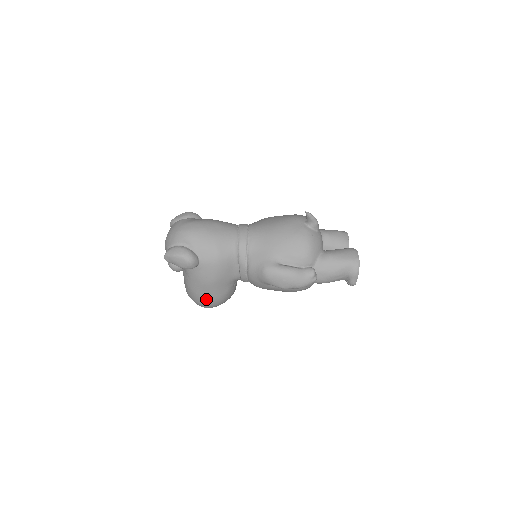
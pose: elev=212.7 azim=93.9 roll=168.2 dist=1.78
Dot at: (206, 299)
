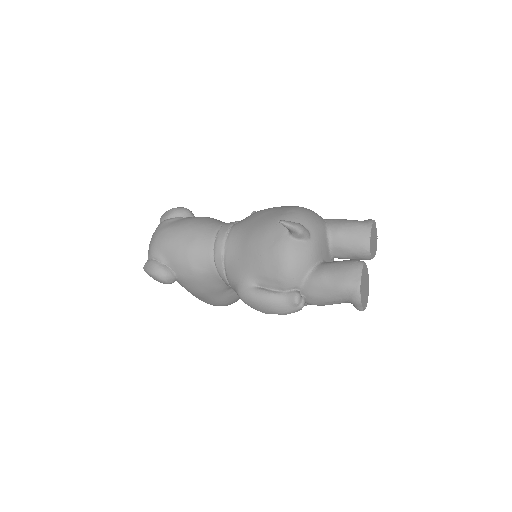
Dot at: (209, 303)
